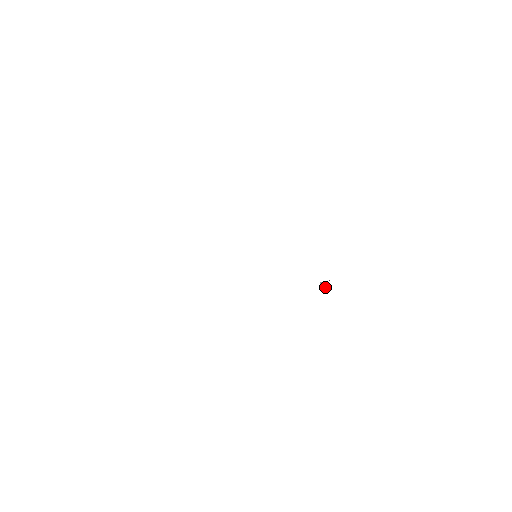
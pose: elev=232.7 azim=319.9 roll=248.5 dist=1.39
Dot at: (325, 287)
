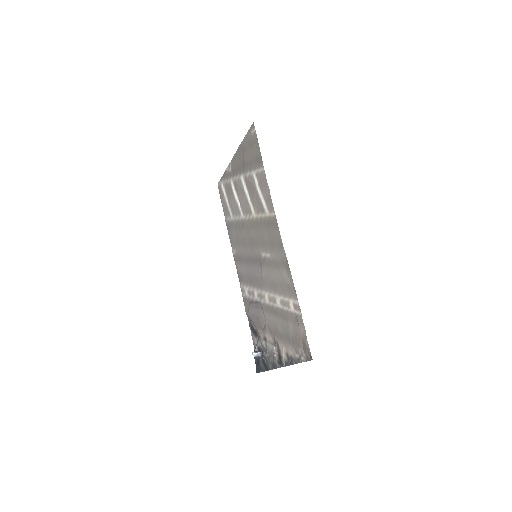
Dot at: (259, 353)
